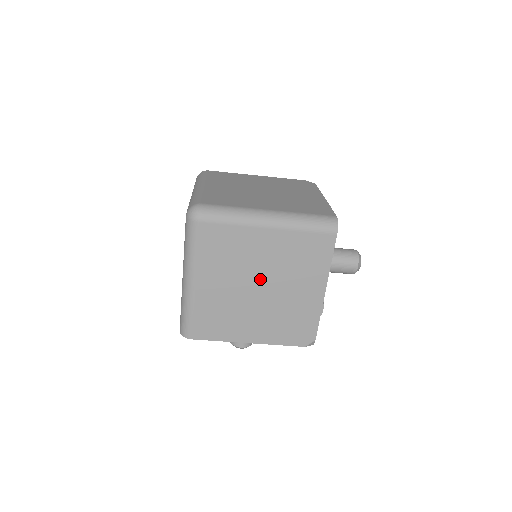
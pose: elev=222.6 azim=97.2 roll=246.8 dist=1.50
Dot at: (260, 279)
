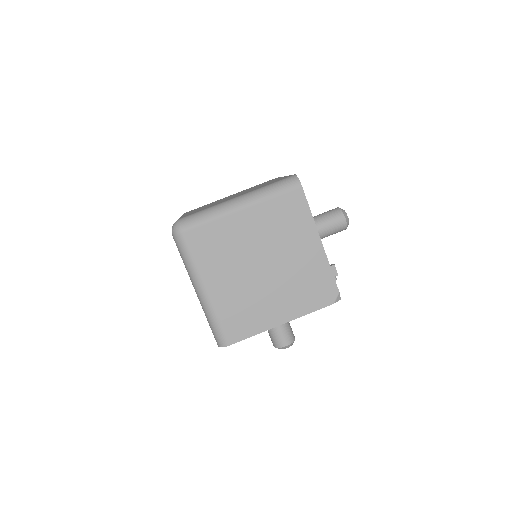
Dot at: (260, 258)
